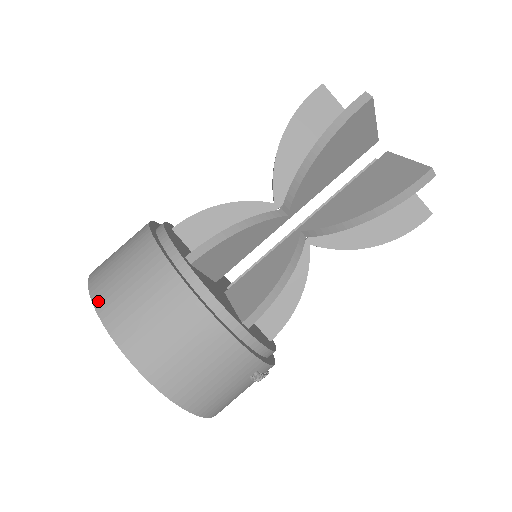
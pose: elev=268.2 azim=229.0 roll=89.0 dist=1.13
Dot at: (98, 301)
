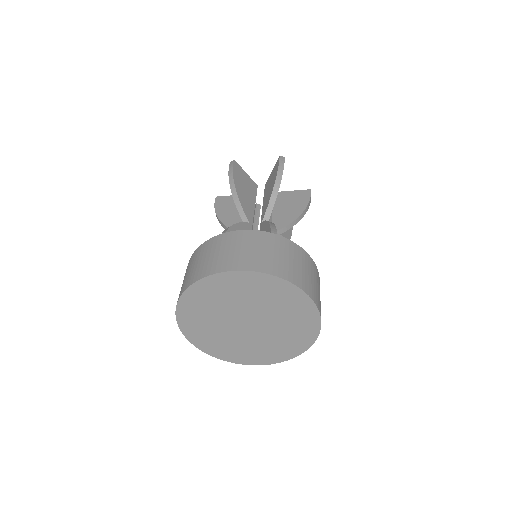
Dot at: (263, 269)
